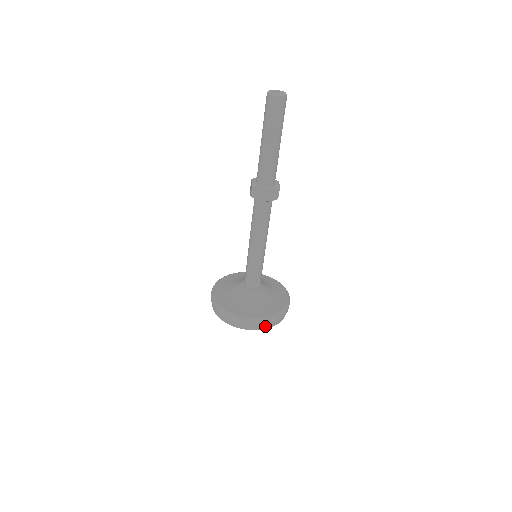
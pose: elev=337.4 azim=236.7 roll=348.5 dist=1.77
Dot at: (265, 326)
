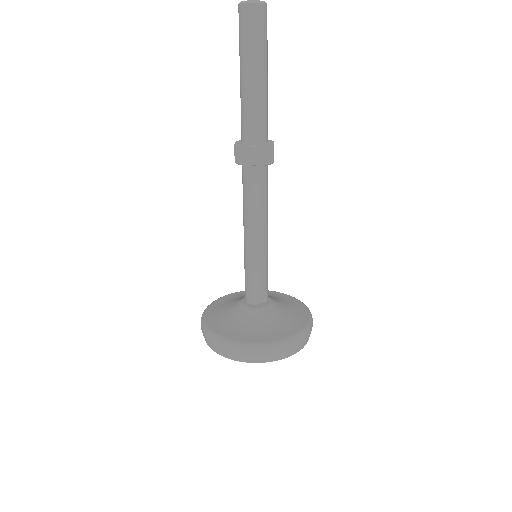
Dot at: (275, 356)
